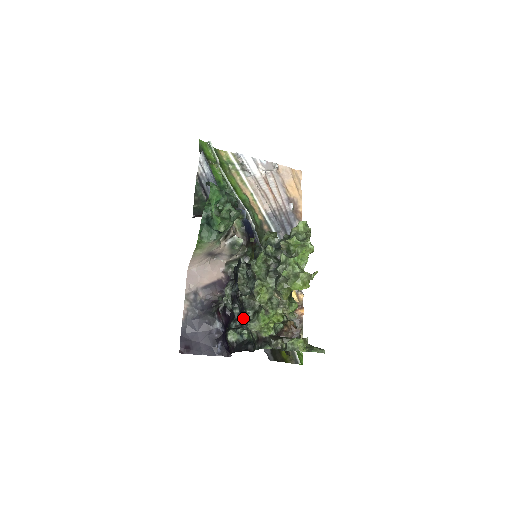
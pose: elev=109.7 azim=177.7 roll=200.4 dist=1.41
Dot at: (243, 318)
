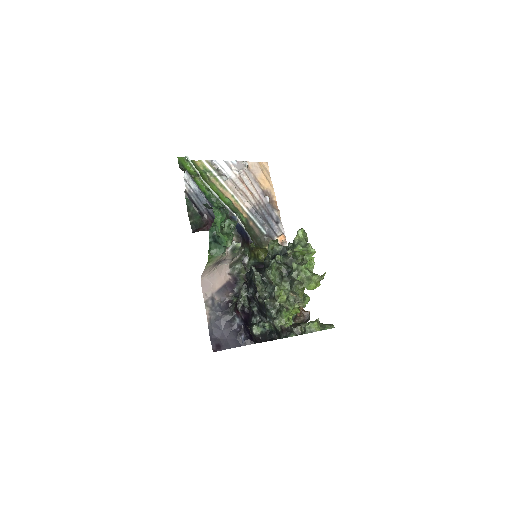
Dot at: (262, 313)
